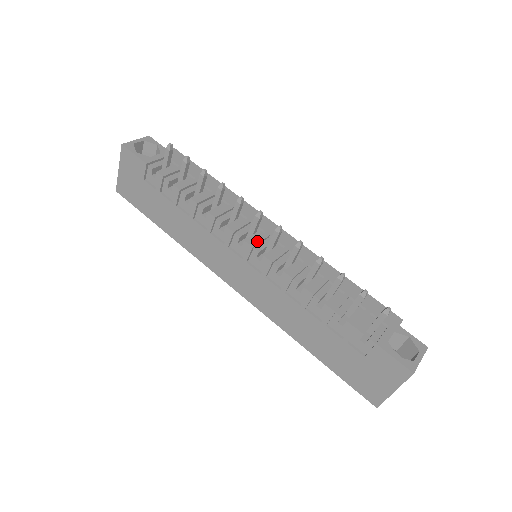
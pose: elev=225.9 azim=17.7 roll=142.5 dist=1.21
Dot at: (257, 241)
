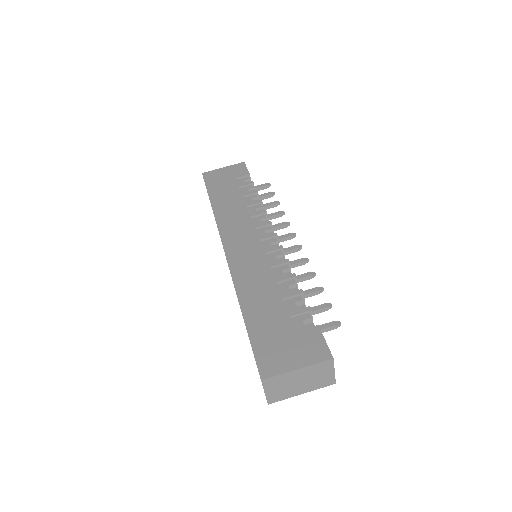
Dot at: (278, 240)
